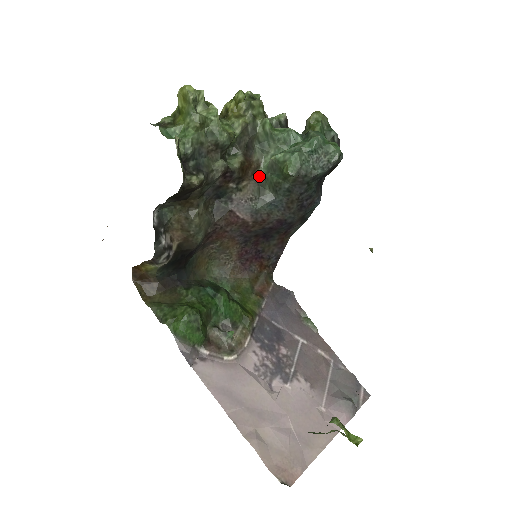
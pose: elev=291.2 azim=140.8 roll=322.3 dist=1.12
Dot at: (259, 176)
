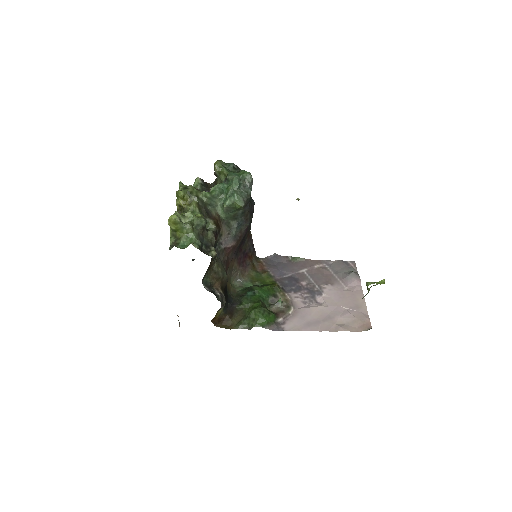
Dot at: (223, 220)
